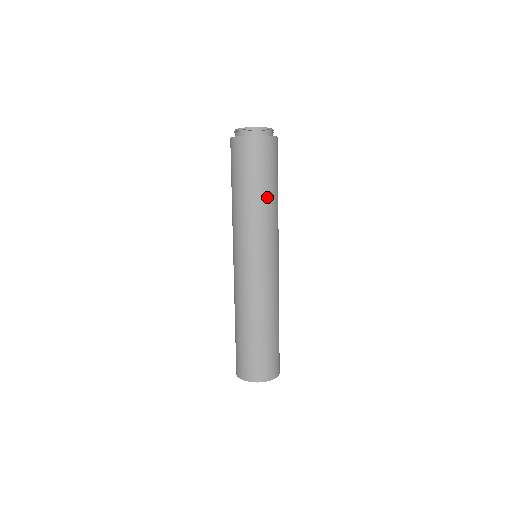
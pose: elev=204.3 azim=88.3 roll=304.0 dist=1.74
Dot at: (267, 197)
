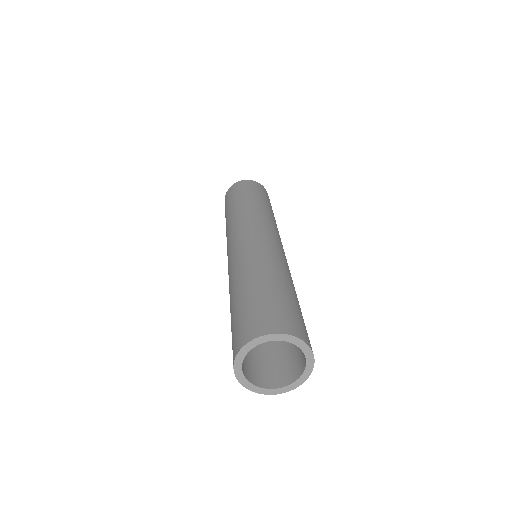
Dot at: (244, 203)
